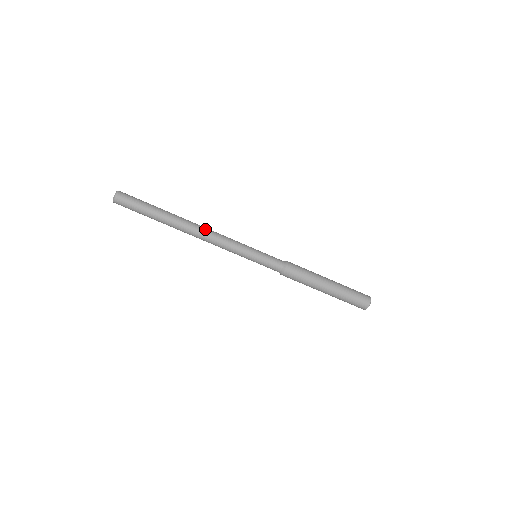
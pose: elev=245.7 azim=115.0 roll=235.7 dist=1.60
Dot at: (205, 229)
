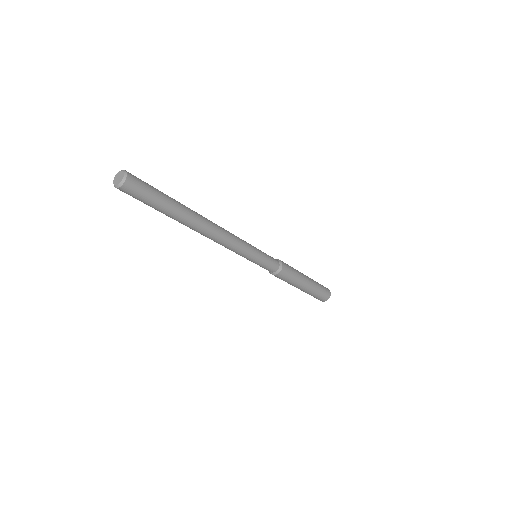
Dot at: occluded
